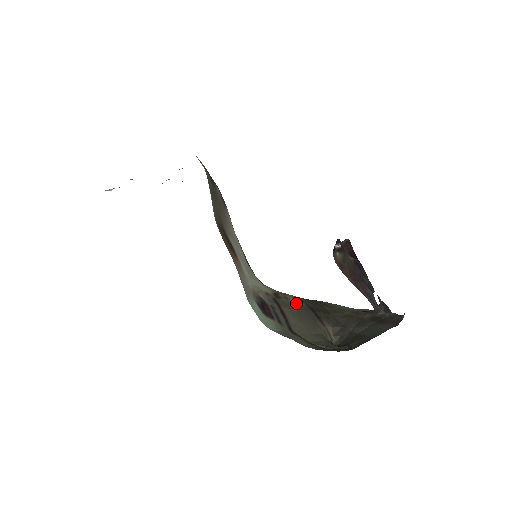
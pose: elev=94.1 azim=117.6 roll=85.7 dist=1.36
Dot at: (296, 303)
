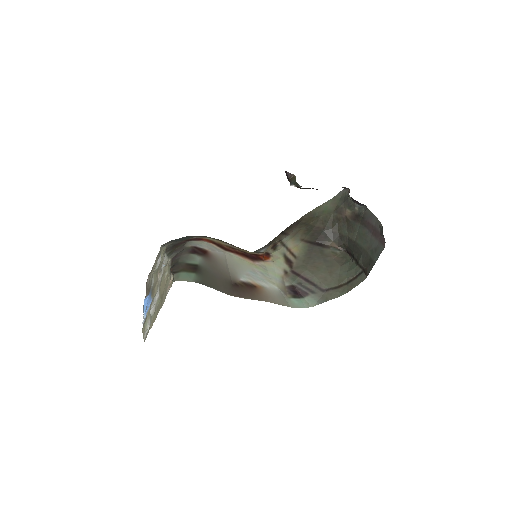
Dot at: (303, 253)
